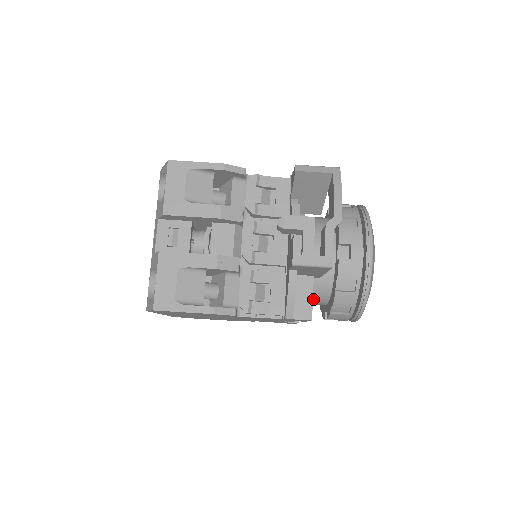
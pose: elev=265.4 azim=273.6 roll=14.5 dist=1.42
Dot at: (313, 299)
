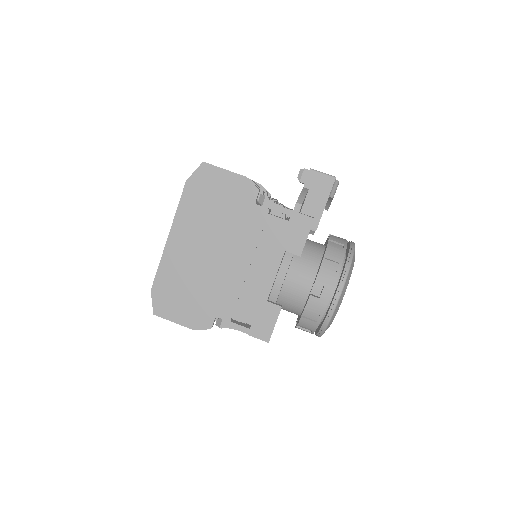
Dot at: (304, 267)
